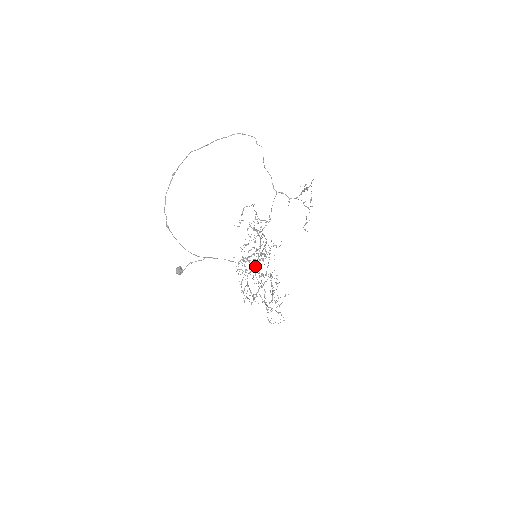
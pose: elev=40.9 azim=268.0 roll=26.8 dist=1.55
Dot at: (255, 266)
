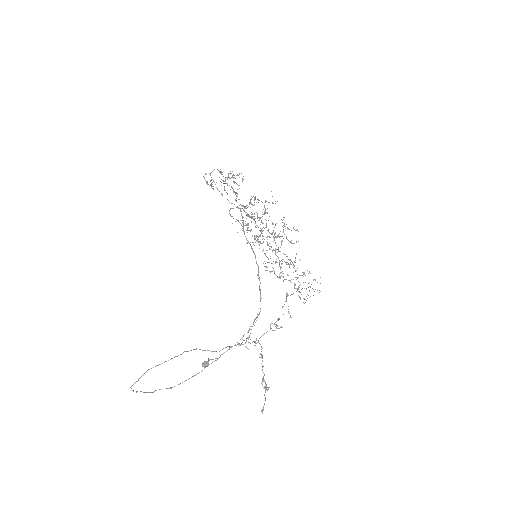
Dot at: occluded
